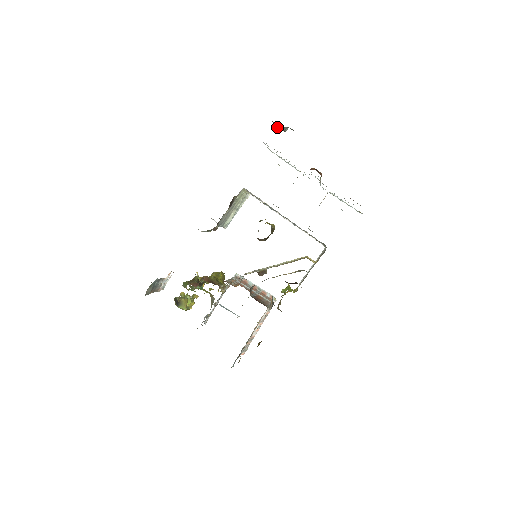
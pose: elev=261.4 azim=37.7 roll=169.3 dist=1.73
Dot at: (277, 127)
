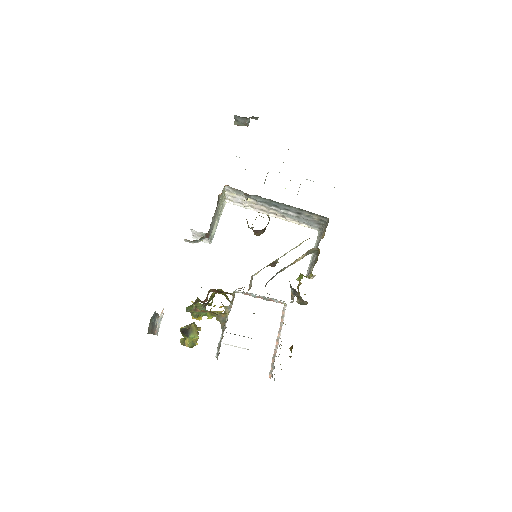
Dot at: (239, 123)
